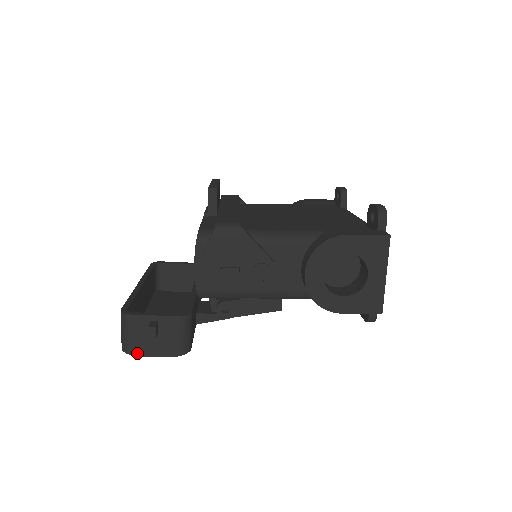
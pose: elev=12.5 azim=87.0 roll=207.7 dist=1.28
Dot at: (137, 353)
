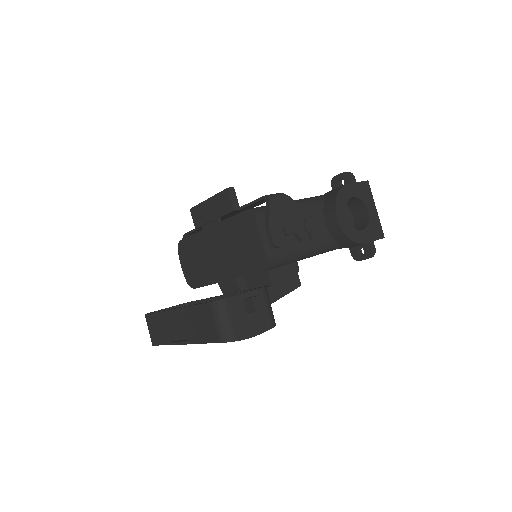
Dot at: (241, 337)
